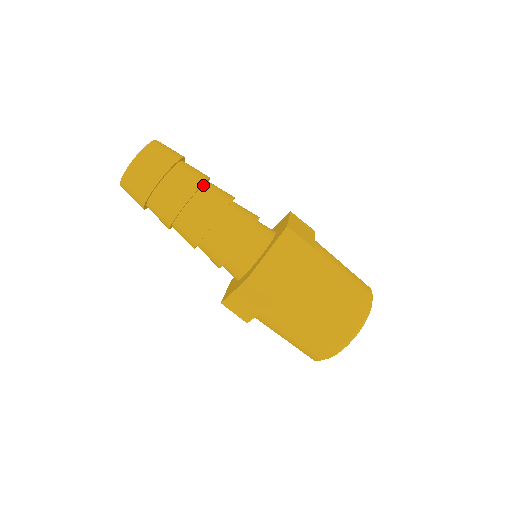
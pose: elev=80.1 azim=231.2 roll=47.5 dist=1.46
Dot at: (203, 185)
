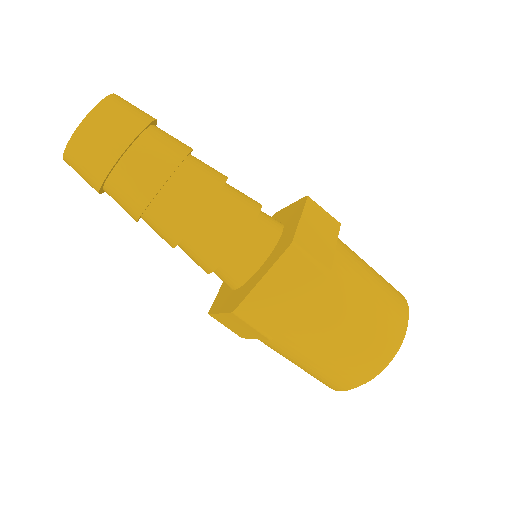
Dot at: (190, 154)
